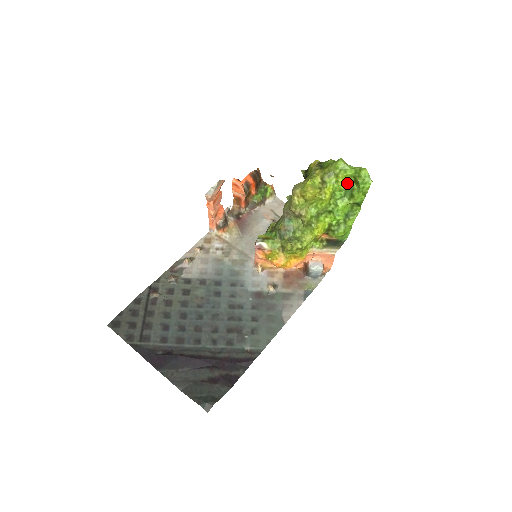
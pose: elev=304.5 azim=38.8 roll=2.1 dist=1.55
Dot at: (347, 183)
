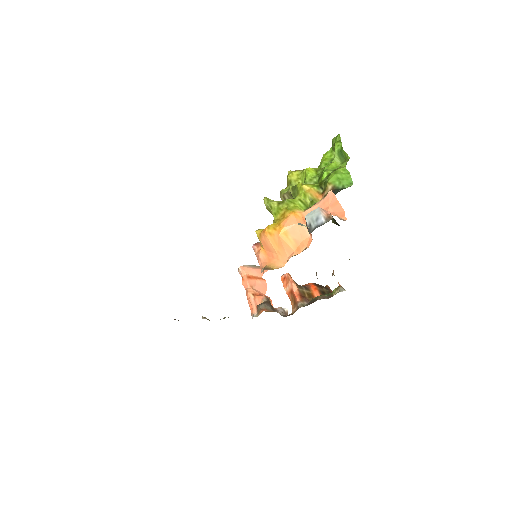
Dot at: (332, 159)
